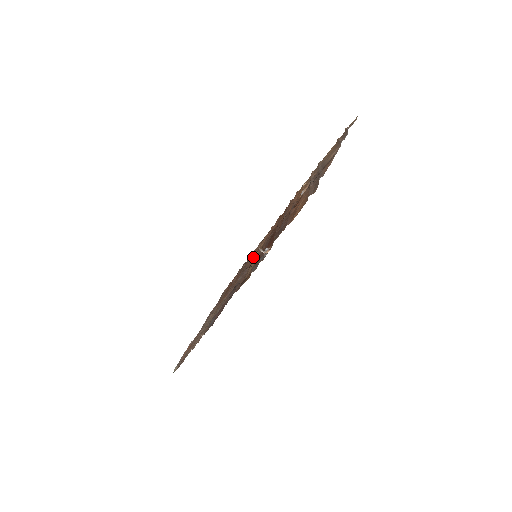
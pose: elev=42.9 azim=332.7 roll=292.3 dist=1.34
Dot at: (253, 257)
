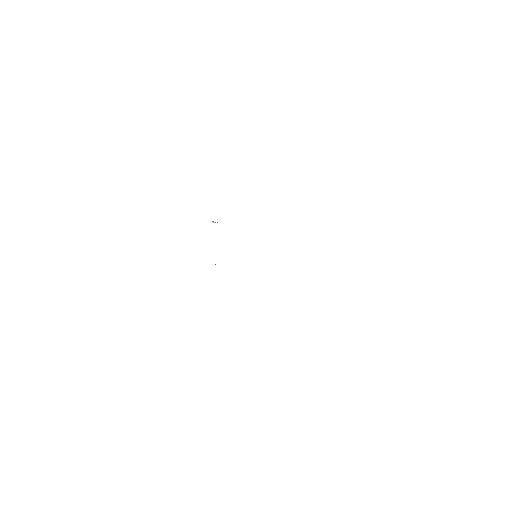
Dot at: occluded
